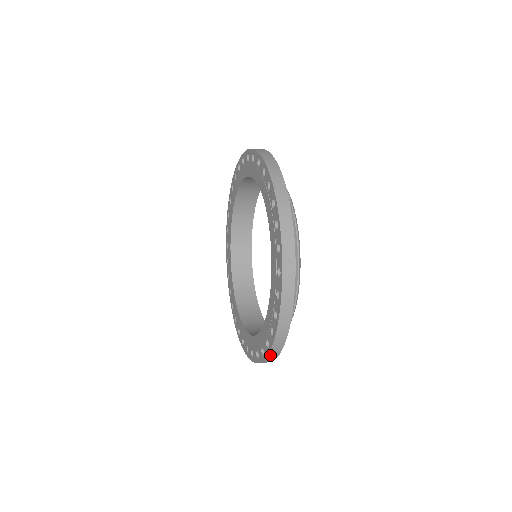
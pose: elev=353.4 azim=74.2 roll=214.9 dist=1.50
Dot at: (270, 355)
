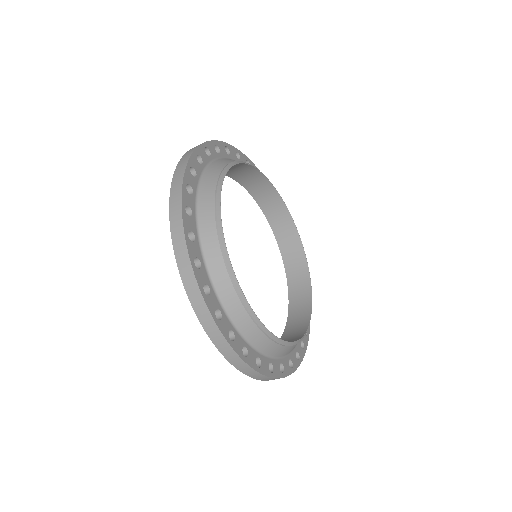
Dot at: (176, 174)
